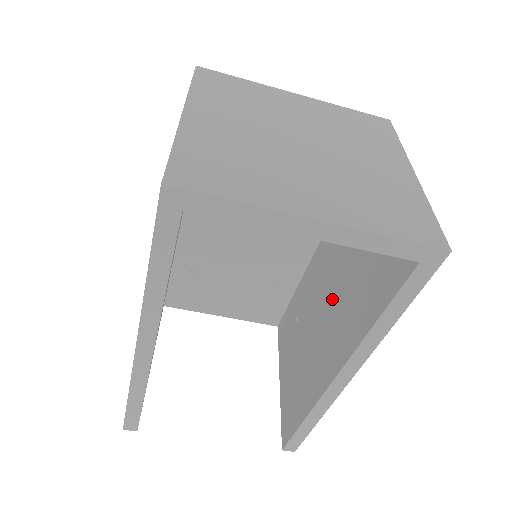
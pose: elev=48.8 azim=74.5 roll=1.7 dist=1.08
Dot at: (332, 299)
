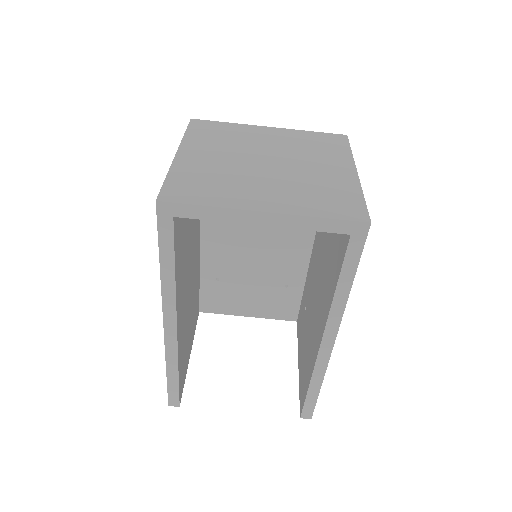
Dot at: (319, 283)
